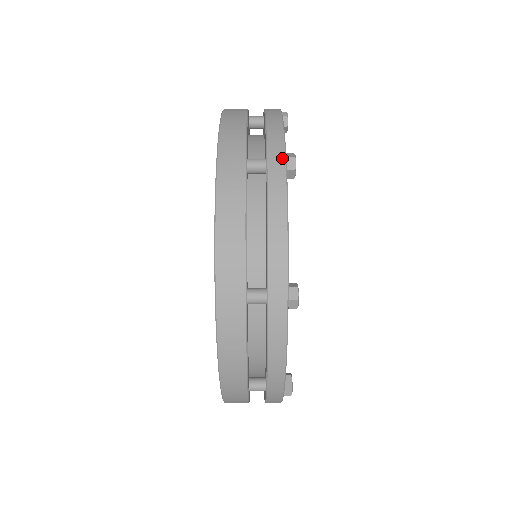
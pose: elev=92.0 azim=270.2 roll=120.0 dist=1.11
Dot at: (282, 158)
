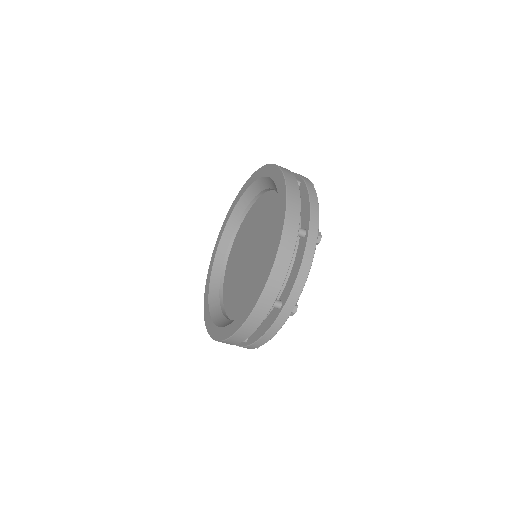
Dot at: occluded
